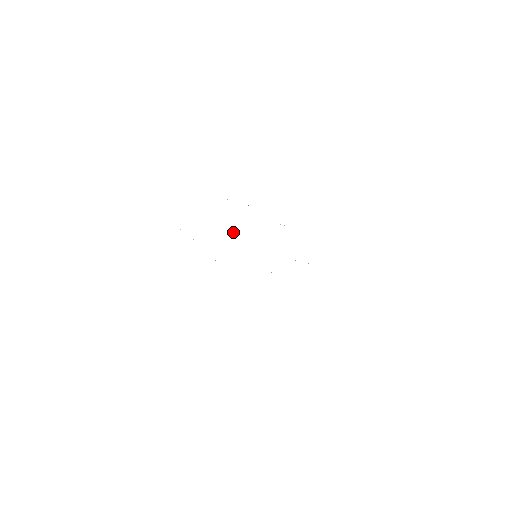
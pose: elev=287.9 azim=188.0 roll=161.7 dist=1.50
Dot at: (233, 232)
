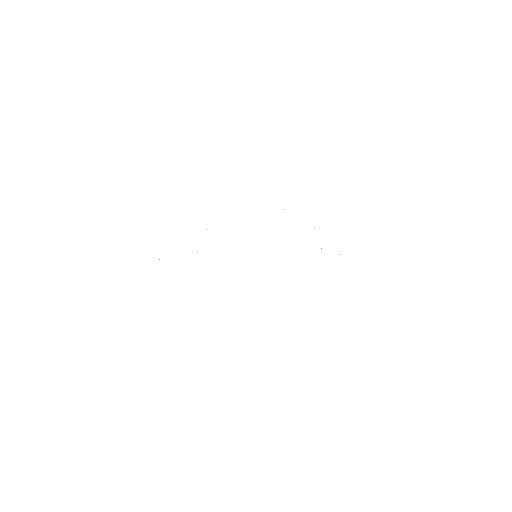
Dot at: occluded
